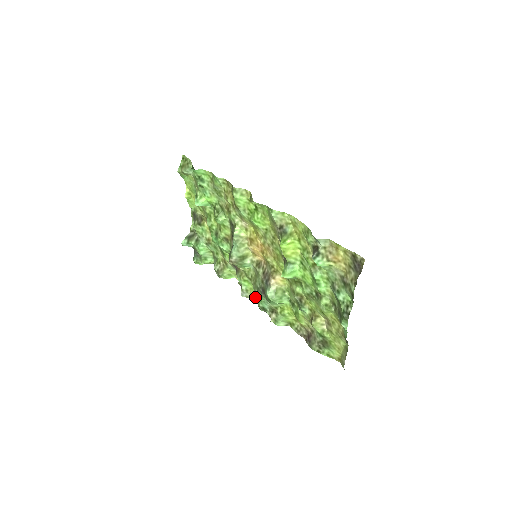
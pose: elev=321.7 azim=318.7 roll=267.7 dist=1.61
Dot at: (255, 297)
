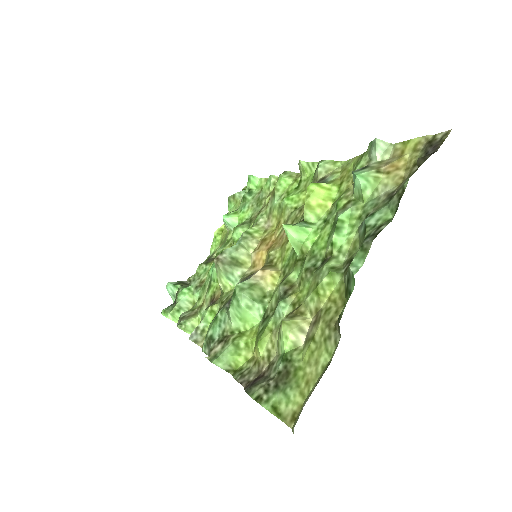
Dot at: occluded
